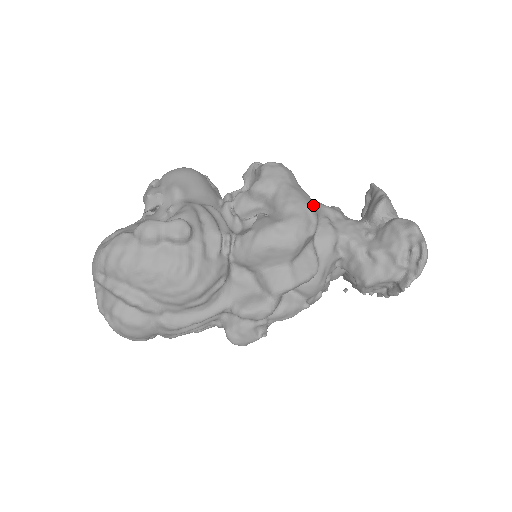
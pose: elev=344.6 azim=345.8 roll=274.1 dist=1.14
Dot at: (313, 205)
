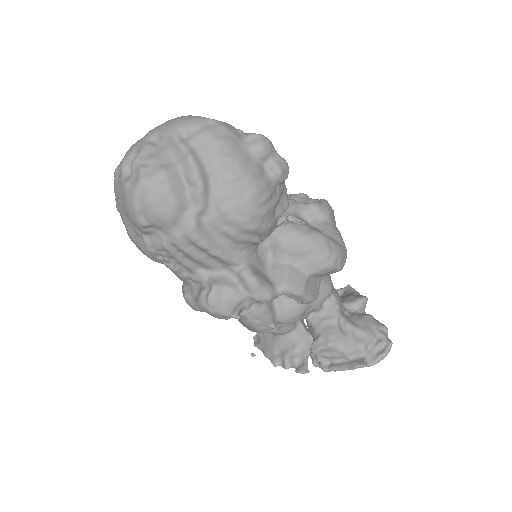
Dot at: occluded
